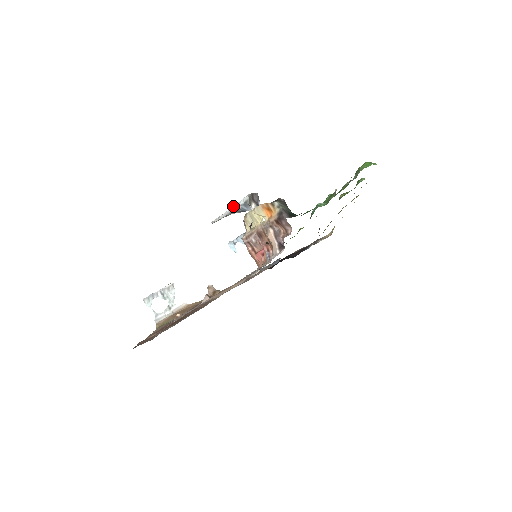
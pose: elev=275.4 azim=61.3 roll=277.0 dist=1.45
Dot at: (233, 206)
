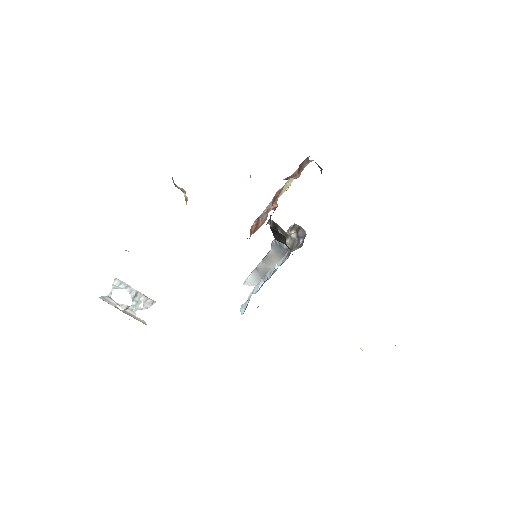
Dot at: occluded
